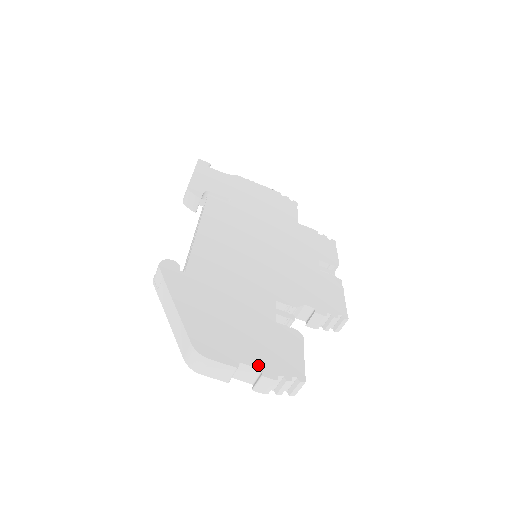
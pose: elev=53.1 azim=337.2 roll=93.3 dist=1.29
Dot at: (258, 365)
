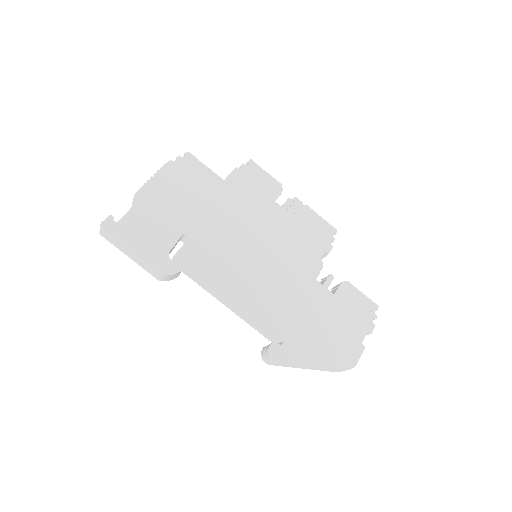
Dot at: (365, 332)
